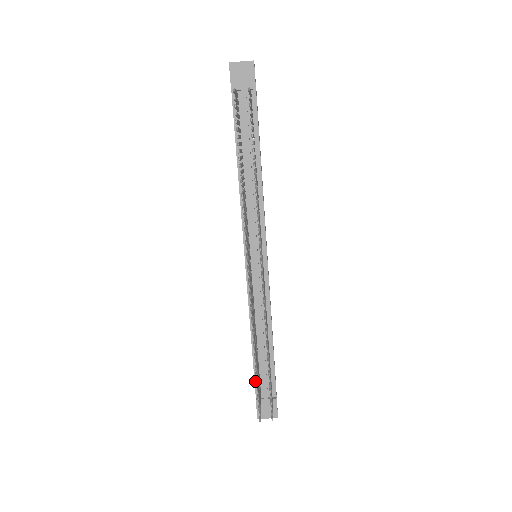
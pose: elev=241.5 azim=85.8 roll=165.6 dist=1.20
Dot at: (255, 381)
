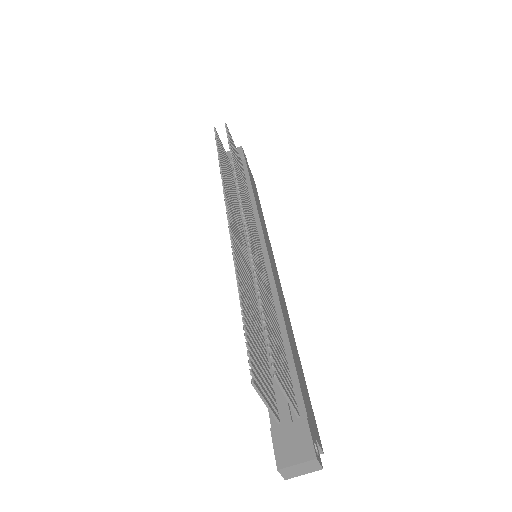
Dot at: occluded
